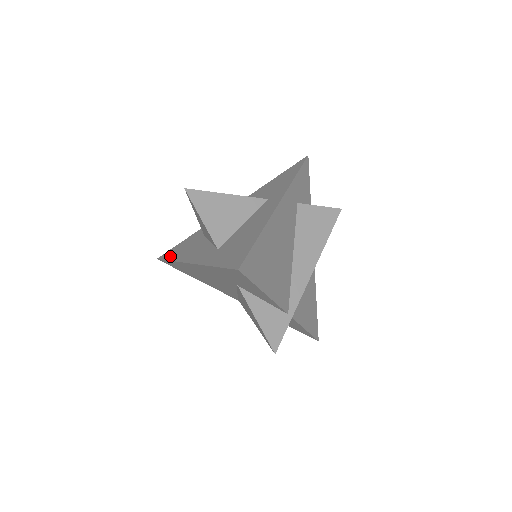
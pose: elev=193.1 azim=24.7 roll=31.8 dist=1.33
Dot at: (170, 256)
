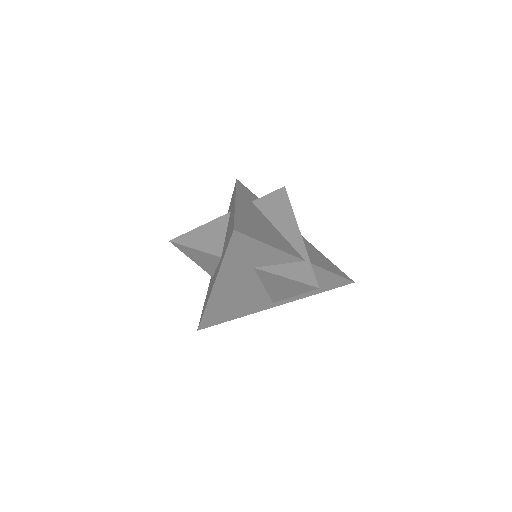
Dot at: (202, 313)
